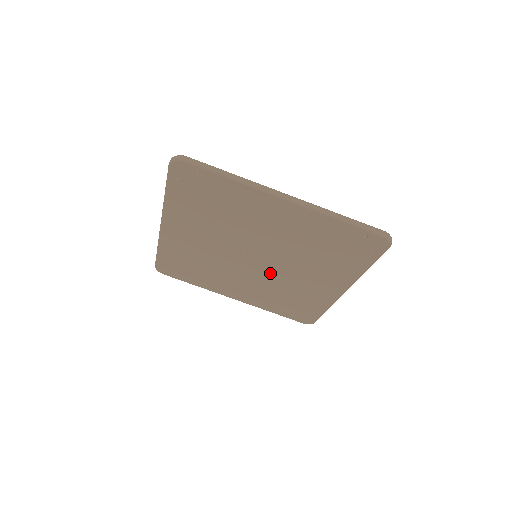
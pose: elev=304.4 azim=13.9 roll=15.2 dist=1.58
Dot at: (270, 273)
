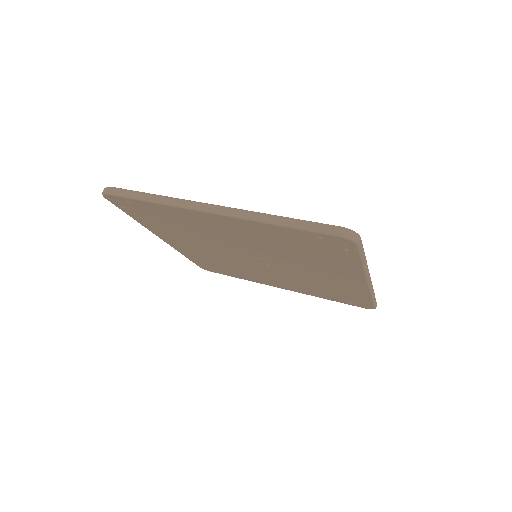
Dot at: (246, 263)
